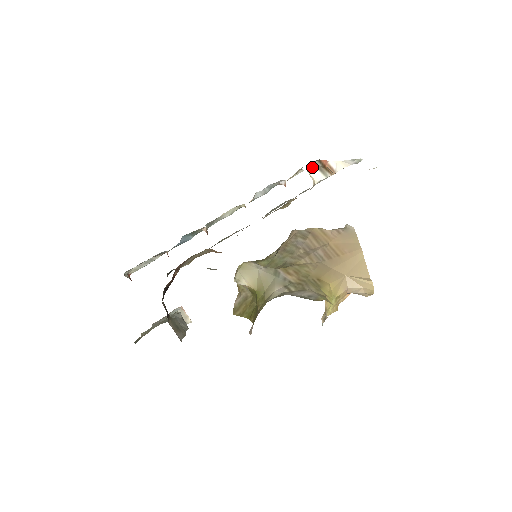
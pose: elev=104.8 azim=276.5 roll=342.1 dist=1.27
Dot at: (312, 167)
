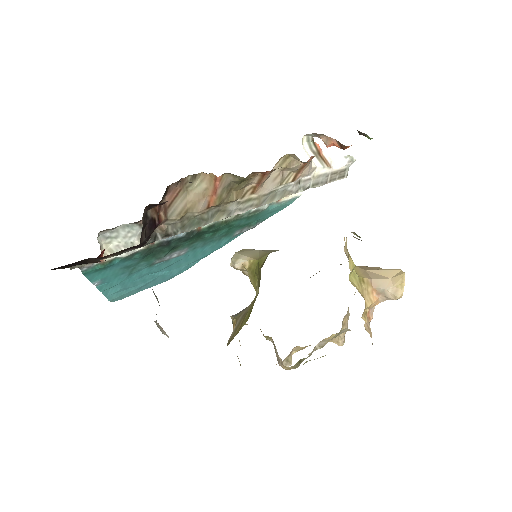
Dot at: (308, 150)
